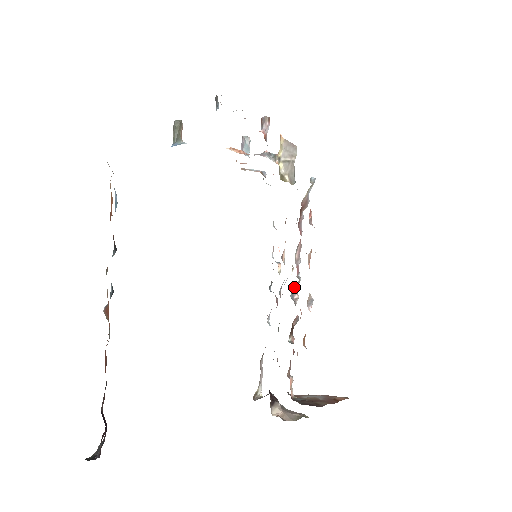
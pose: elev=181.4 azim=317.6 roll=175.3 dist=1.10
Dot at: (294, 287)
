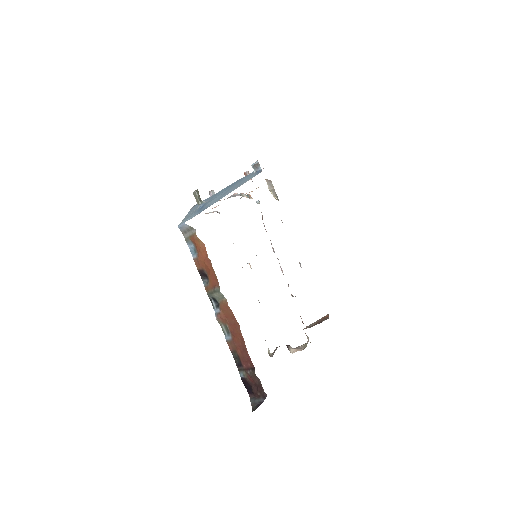
Dot at: occluded
